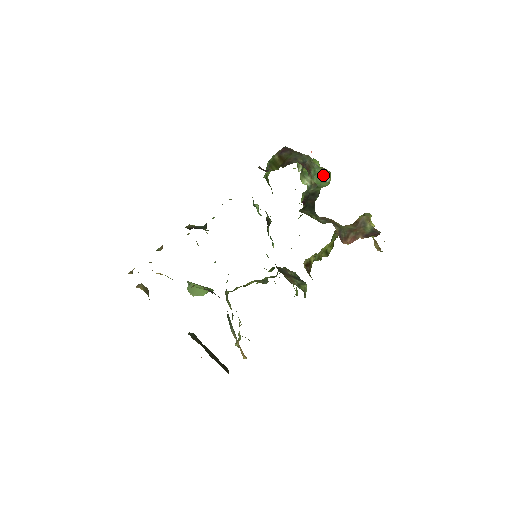
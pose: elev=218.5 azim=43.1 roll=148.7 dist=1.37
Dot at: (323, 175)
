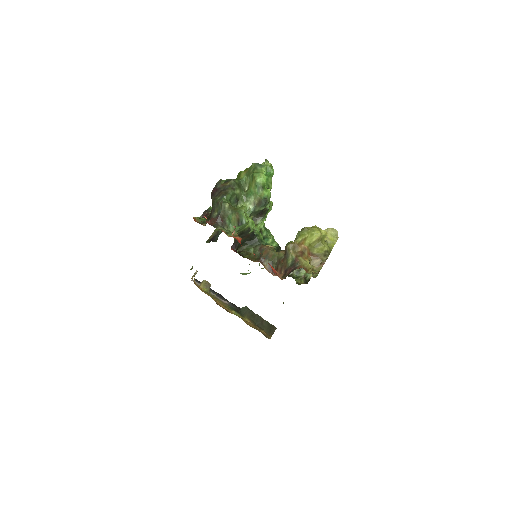
Dot at: (237, 220)
